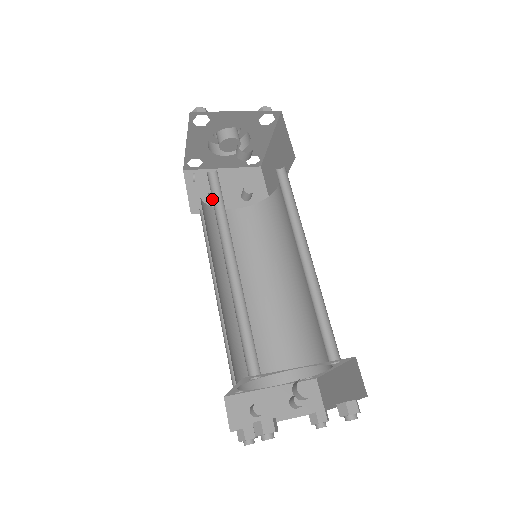
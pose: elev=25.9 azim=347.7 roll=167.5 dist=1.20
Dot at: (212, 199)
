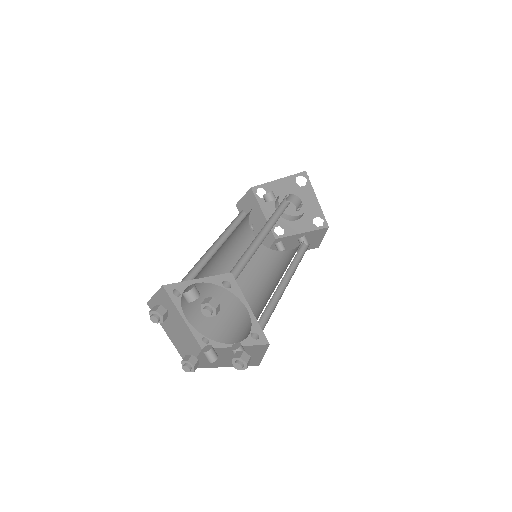
Dot at: (235, 223)
